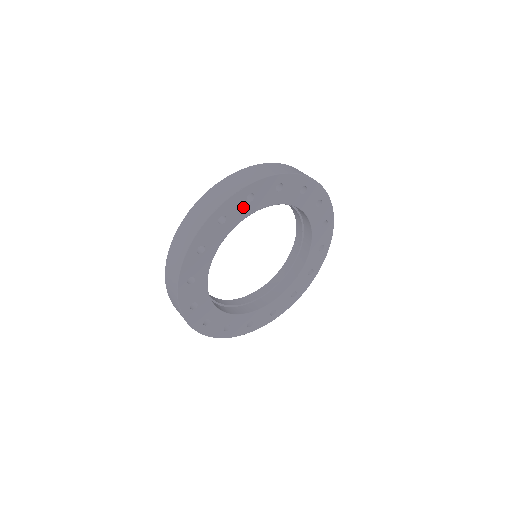
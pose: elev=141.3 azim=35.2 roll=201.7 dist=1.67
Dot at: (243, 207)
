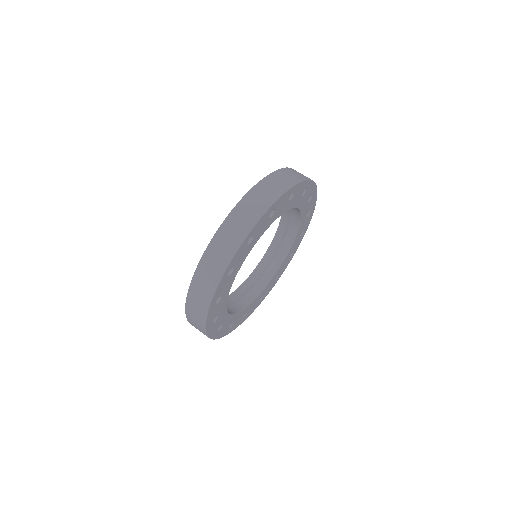
Dot at: (265, 223)
